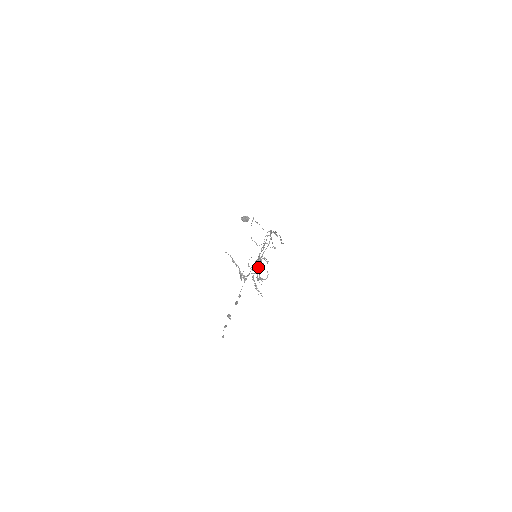
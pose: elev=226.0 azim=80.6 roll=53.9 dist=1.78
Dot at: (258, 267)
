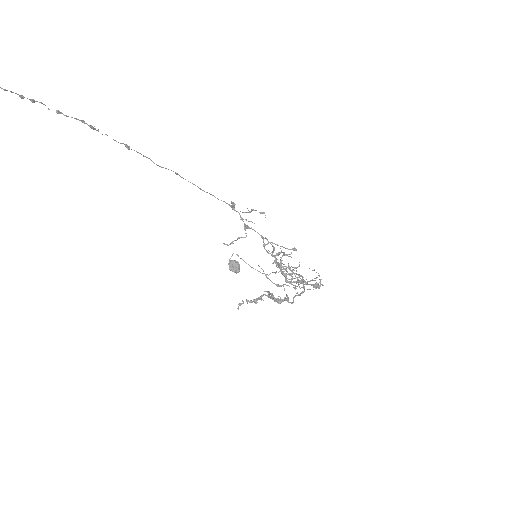
Dot at: occluded
